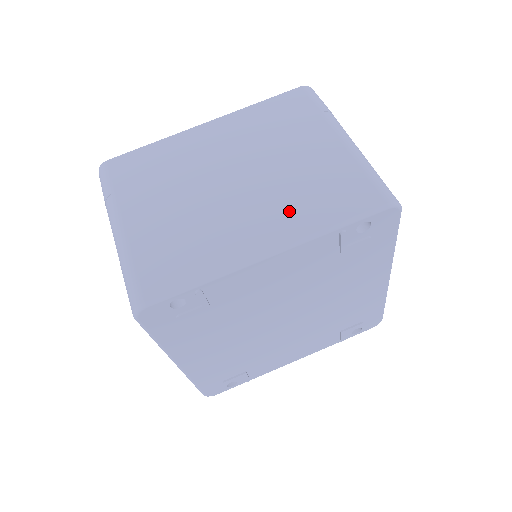
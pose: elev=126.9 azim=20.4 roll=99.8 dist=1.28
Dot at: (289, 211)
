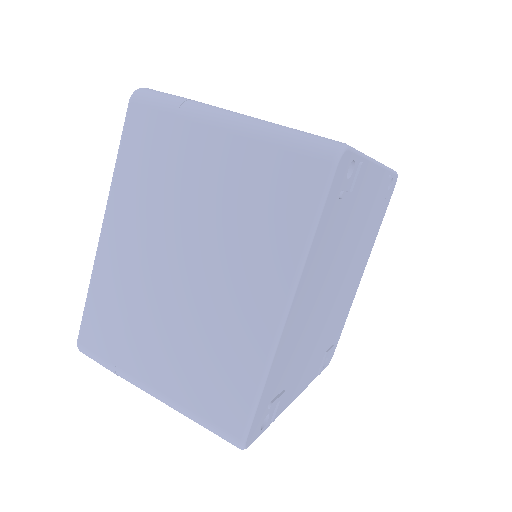
Dot at: occluded
